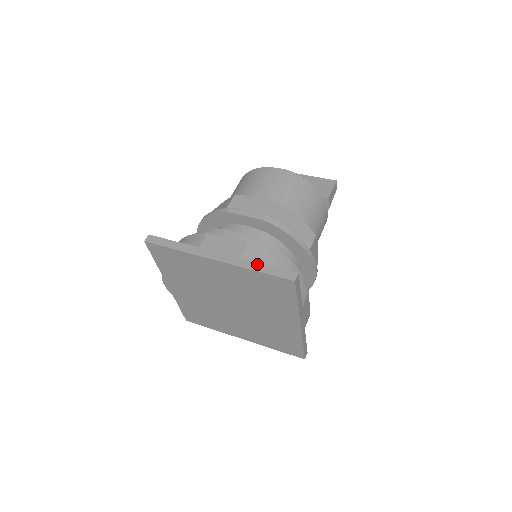
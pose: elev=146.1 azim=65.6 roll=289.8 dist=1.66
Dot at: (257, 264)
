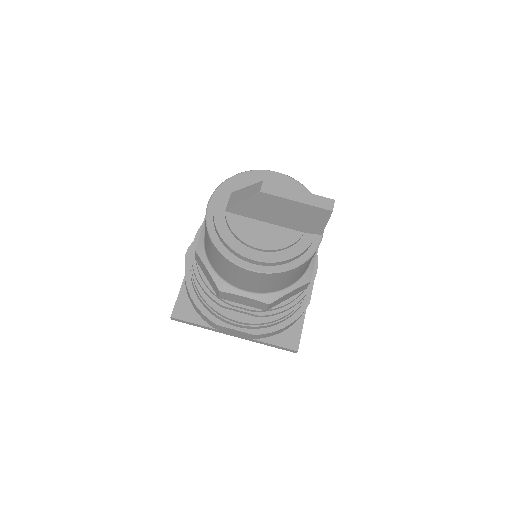
Dot at: (266, 344)
